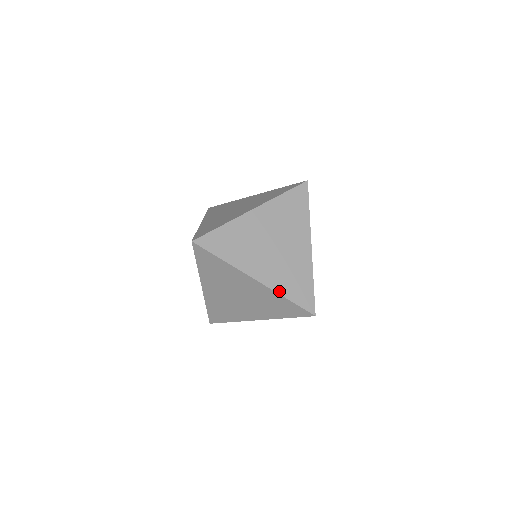
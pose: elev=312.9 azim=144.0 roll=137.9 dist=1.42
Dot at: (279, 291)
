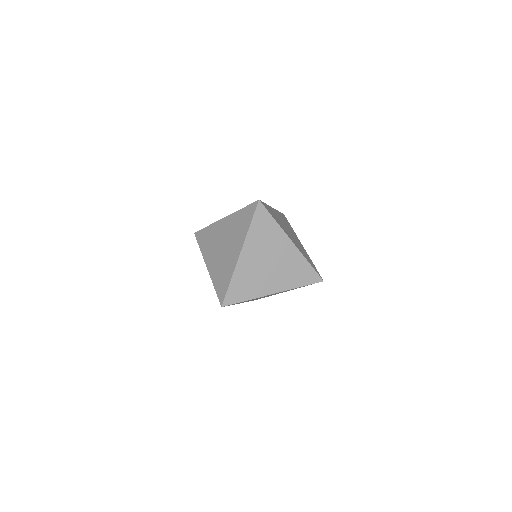
Dot at: (304, 256)
